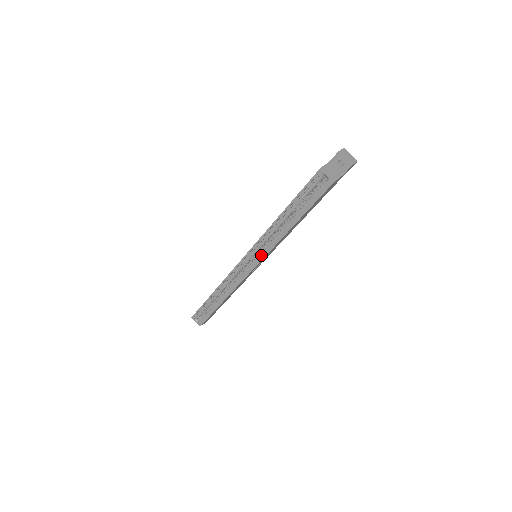
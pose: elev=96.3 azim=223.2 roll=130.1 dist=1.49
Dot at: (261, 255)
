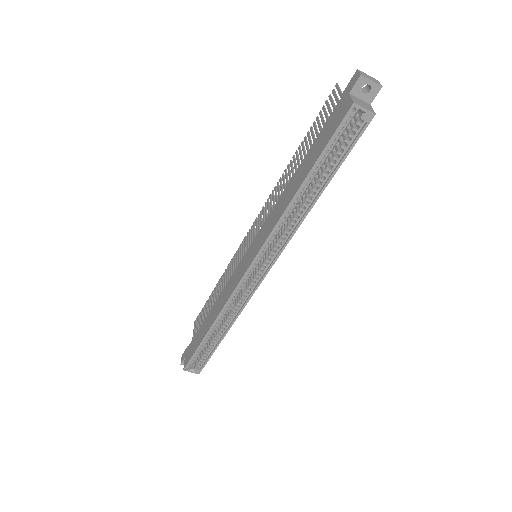
Dot at: (274, 251)
